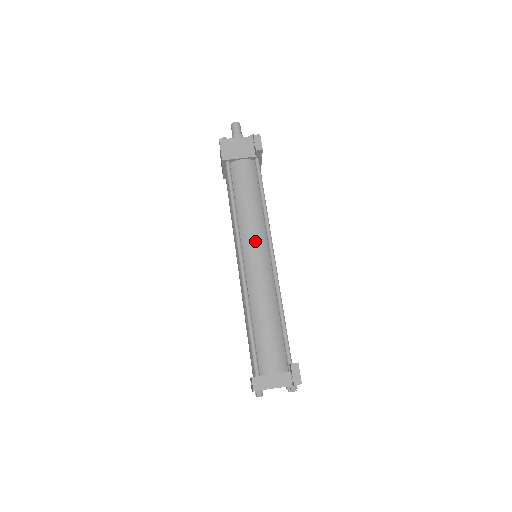
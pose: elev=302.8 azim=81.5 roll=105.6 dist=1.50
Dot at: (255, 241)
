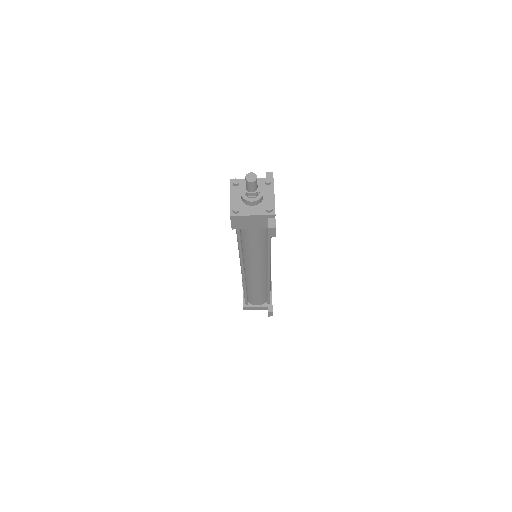
Dot at: (256, 267)
